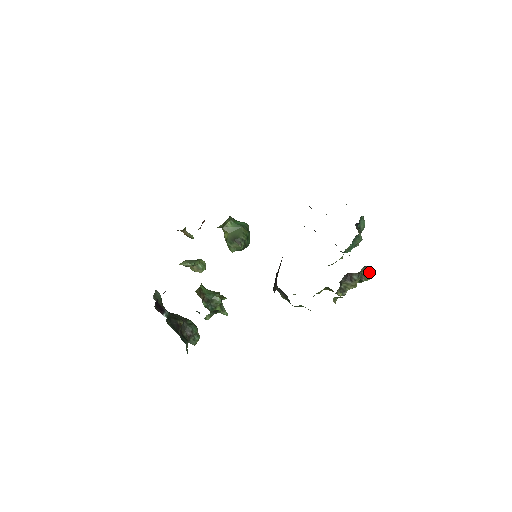
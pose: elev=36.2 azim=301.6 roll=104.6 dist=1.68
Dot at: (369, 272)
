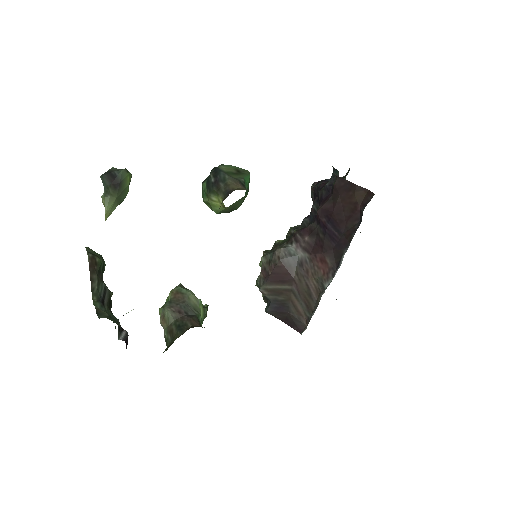
Dot at: occluded
